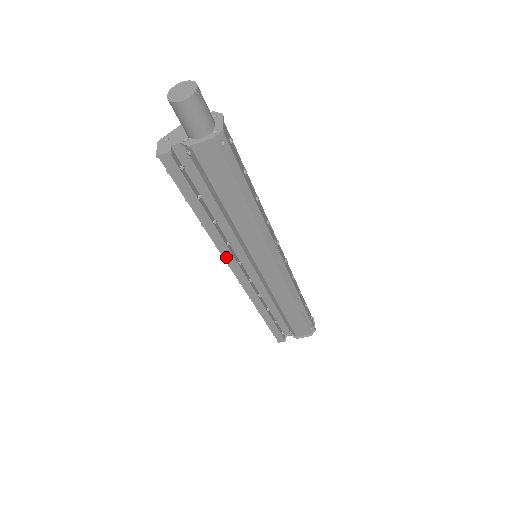
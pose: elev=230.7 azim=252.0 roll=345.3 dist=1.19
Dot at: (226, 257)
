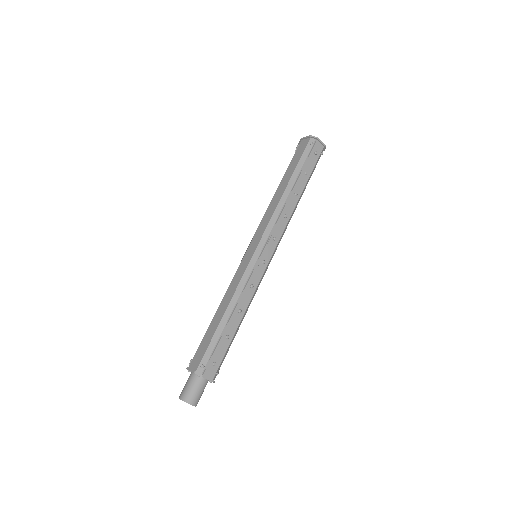
Dot at: occluded
